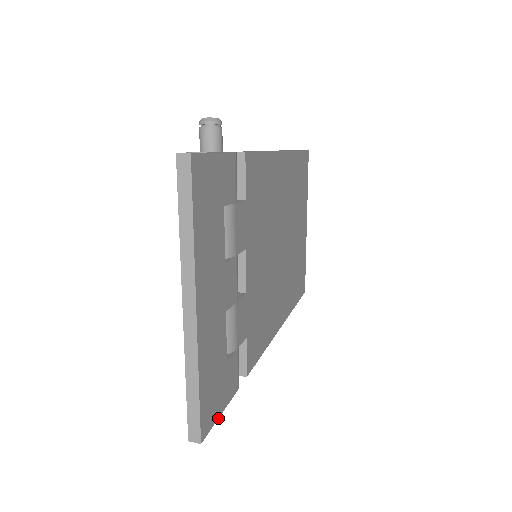
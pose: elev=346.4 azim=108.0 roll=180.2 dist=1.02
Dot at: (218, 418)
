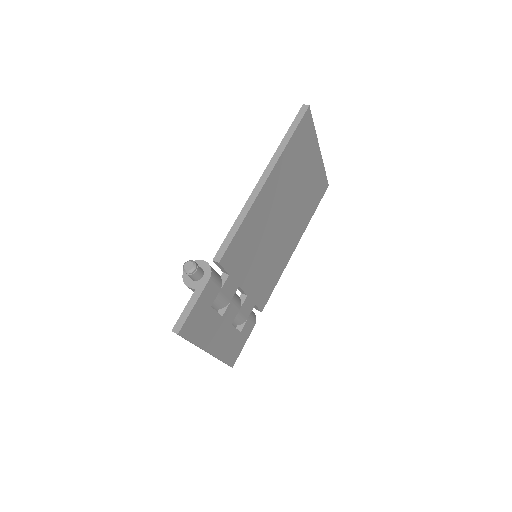
Dot at: occluded
